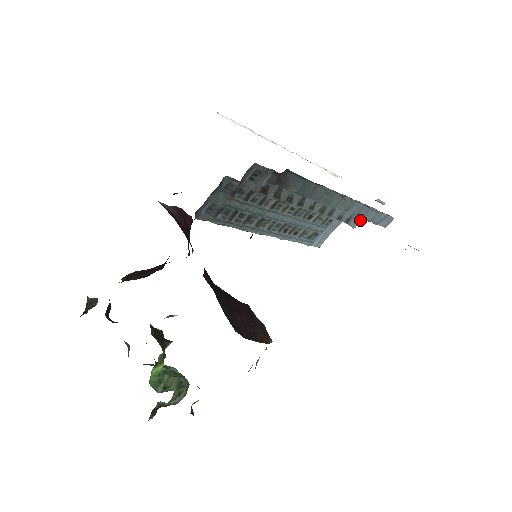
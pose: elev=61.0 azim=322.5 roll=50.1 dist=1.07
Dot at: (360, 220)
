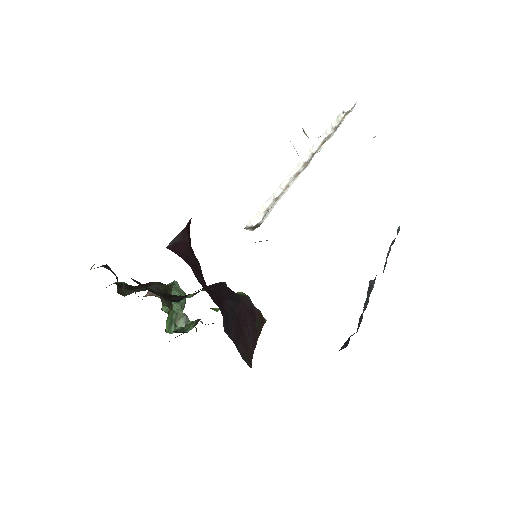
Dot at: occluded
